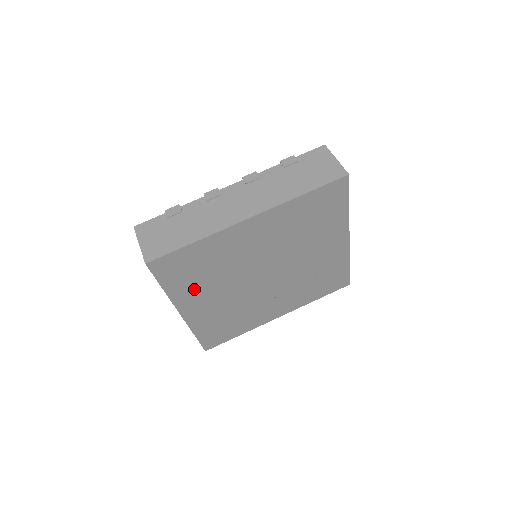
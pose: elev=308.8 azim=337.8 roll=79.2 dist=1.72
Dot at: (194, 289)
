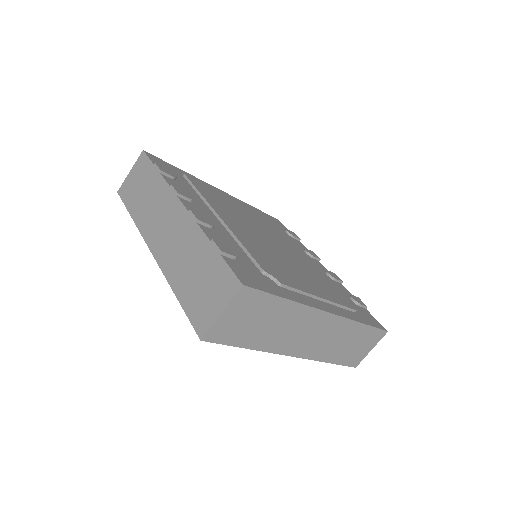
Dot at: occluded
